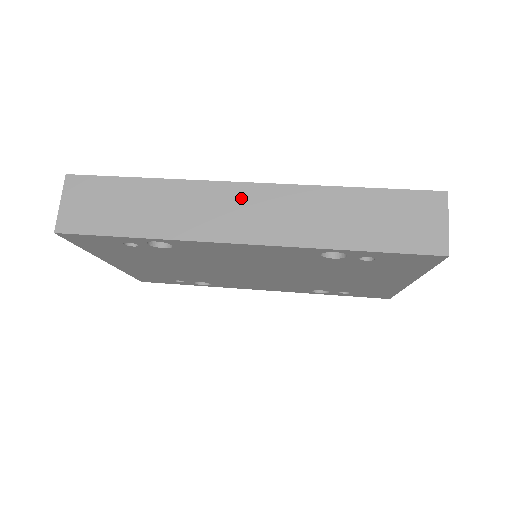
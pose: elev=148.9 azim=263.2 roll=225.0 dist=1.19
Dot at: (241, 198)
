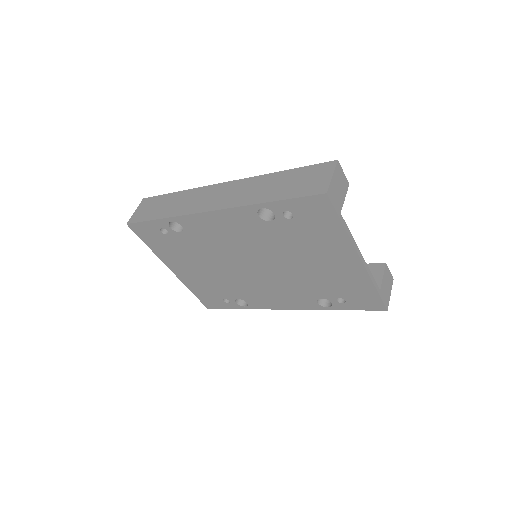
Dot at: (218, 190)
